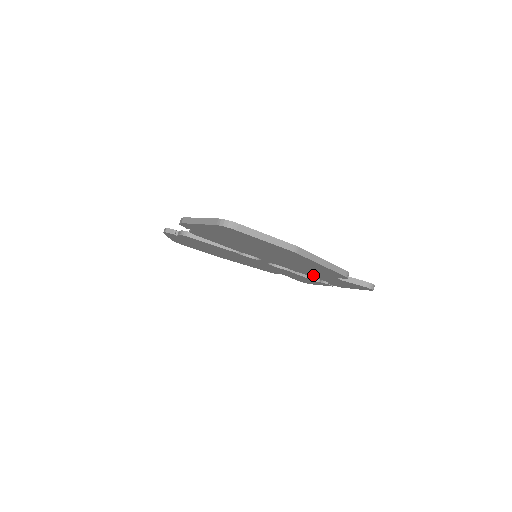
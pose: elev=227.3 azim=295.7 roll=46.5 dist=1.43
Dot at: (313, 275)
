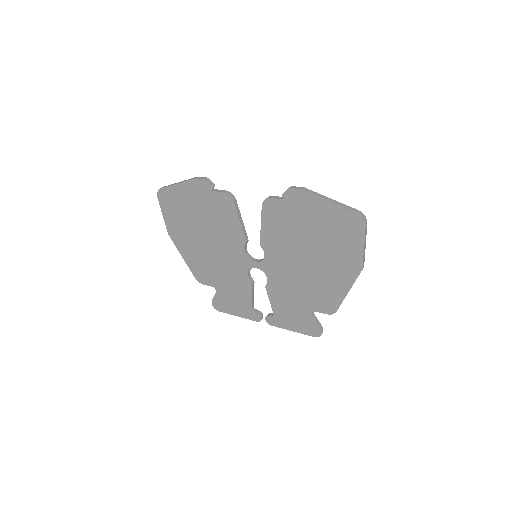
Dot at: (281, 300)
